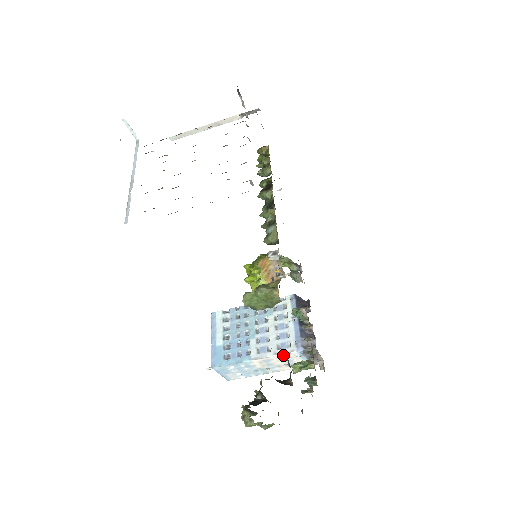
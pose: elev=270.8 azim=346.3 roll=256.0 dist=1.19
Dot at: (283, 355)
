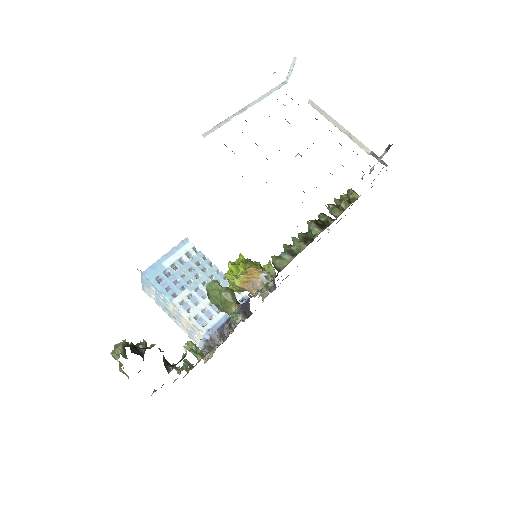
Dot at: (193, 325)
